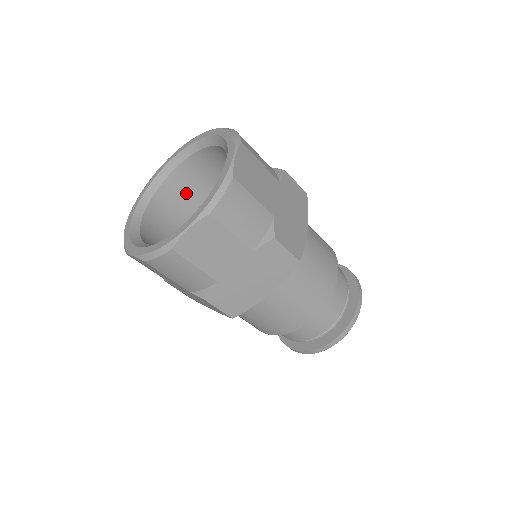
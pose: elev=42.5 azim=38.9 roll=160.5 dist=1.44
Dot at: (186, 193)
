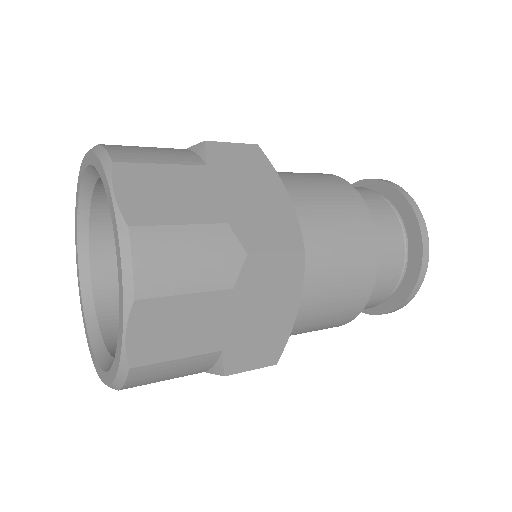
Dot at: occluded
